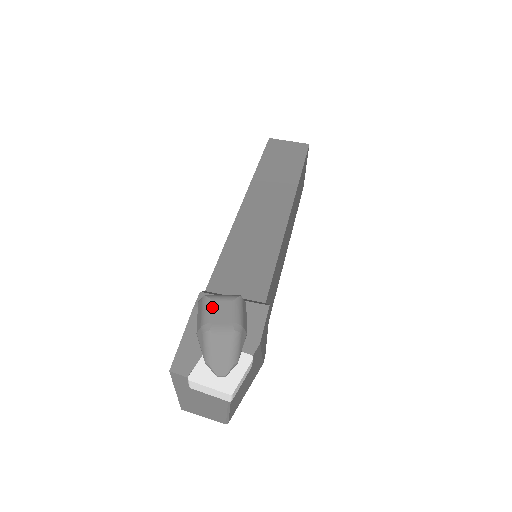
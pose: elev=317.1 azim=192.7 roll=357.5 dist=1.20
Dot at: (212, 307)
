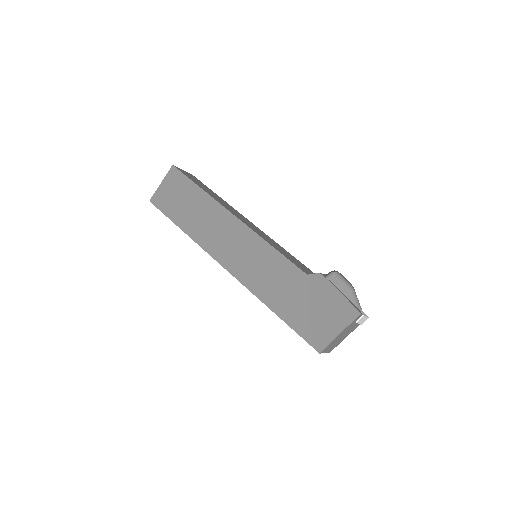
Dot at: (343, 277)
